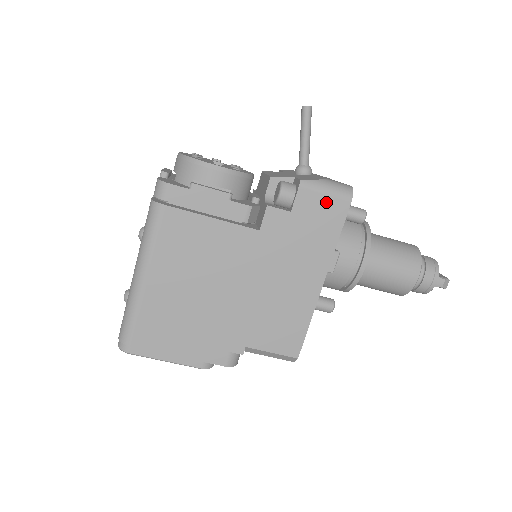
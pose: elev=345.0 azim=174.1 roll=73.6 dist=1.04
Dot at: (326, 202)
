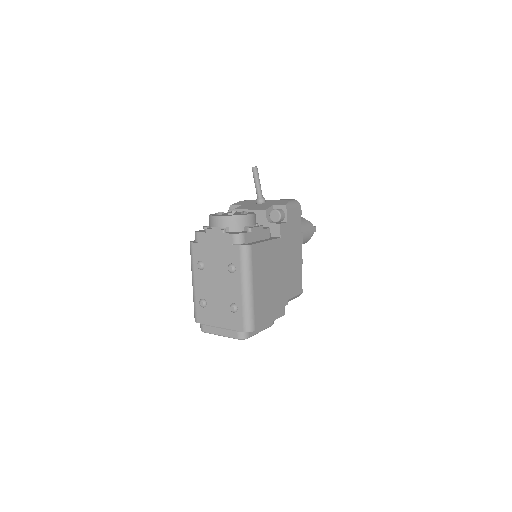
Dot at: (295, 211)
